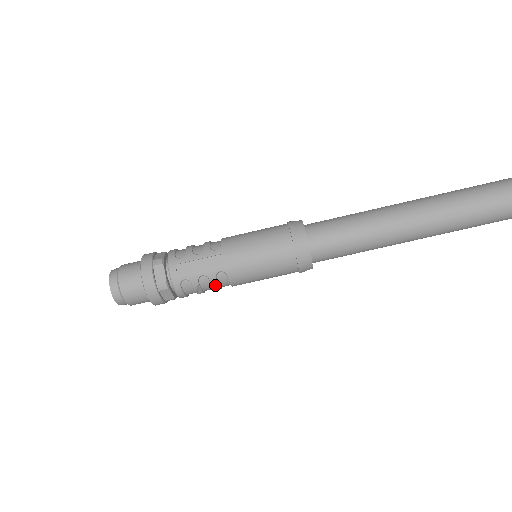
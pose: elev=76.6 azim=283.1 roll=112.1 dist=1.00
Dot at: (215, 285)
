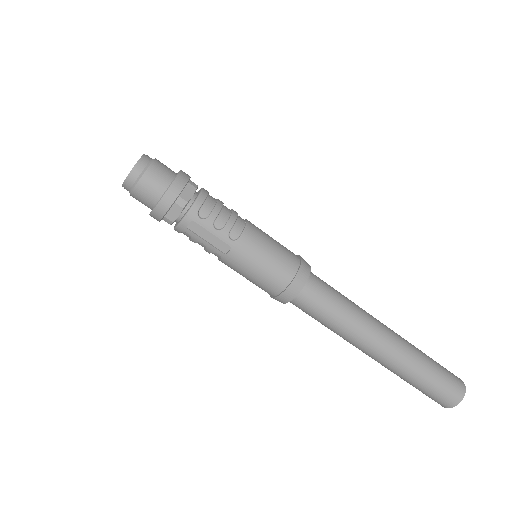
Dot at: (207, 251)
